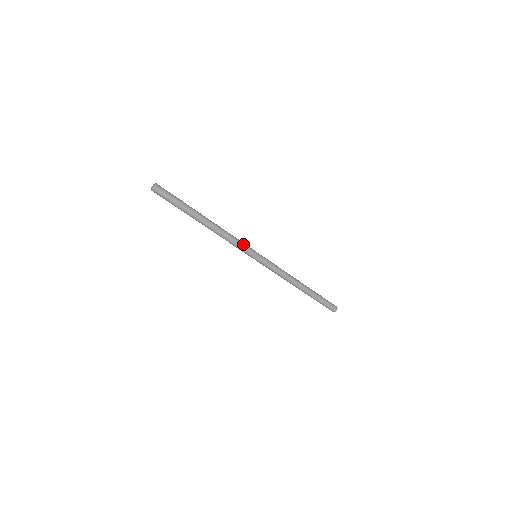
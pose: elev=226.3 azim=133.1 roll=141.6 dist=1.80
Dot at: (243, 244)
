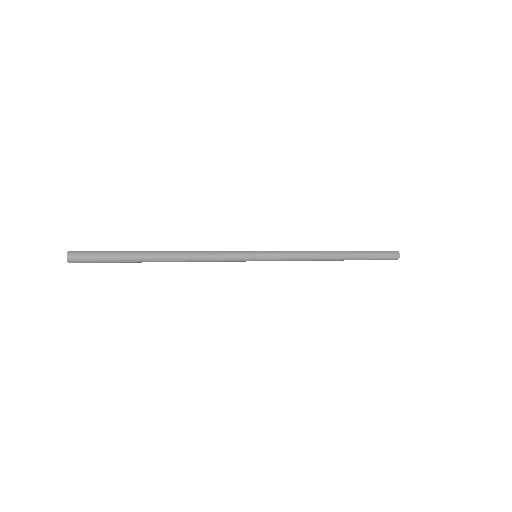
Dot at: (229, 260)
